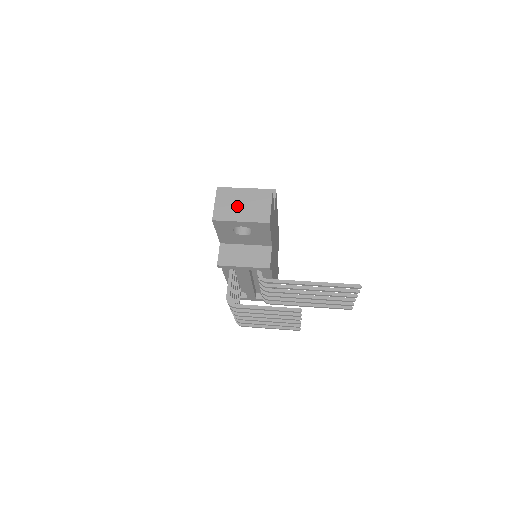
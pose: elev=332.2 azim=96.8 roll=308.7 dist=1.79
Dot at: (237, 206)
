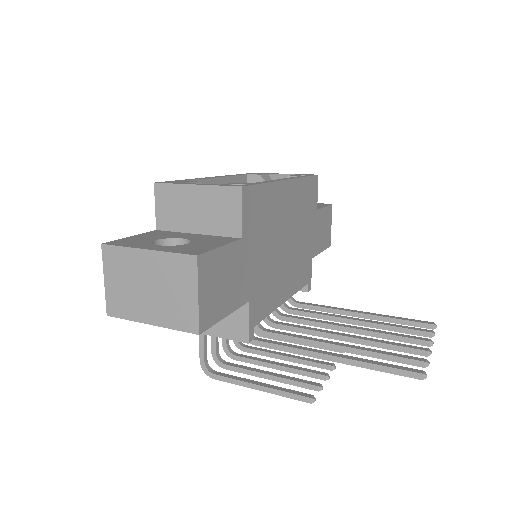
Dot at: (139, 291)
